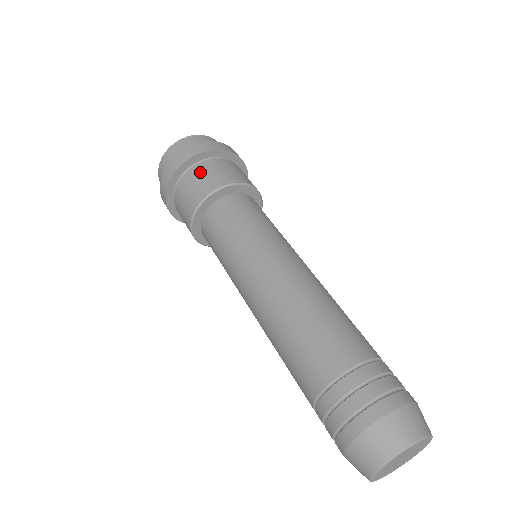
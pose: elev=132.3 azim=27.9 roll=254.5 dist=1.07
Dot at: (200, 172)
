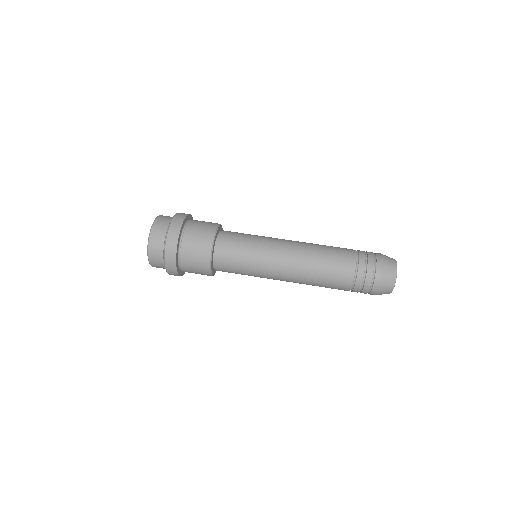
Dot at: (193, 233)
